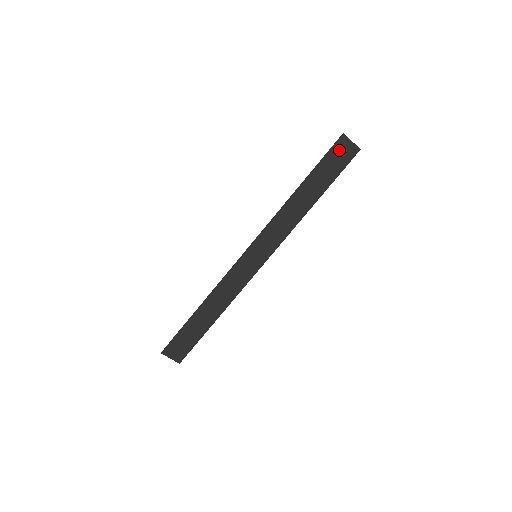
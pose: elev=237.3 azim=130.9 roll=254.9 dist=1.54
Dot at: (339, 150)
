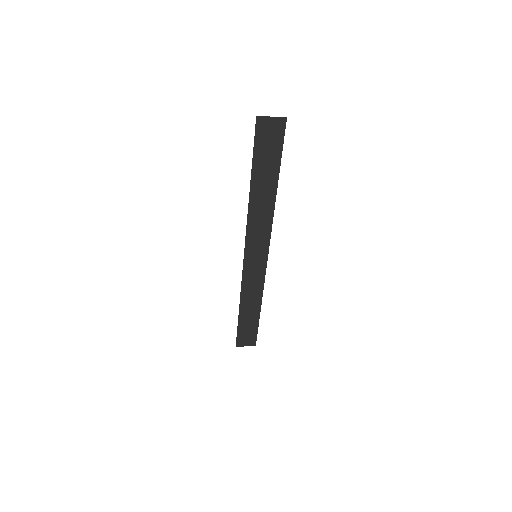
Dot at: (264, 133)
